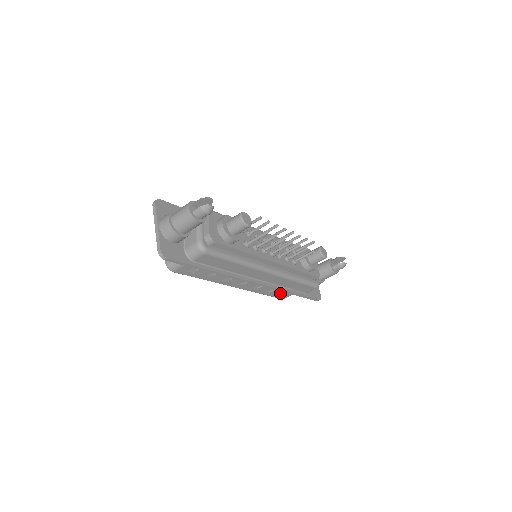
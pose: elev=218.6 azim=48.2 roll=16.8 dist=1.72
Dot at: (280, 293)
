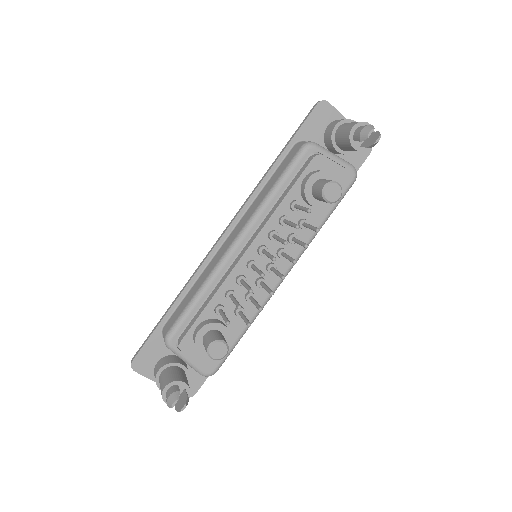
Dot at: occluded
